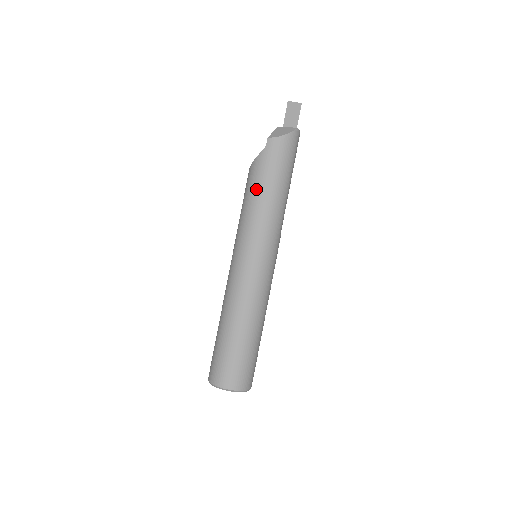
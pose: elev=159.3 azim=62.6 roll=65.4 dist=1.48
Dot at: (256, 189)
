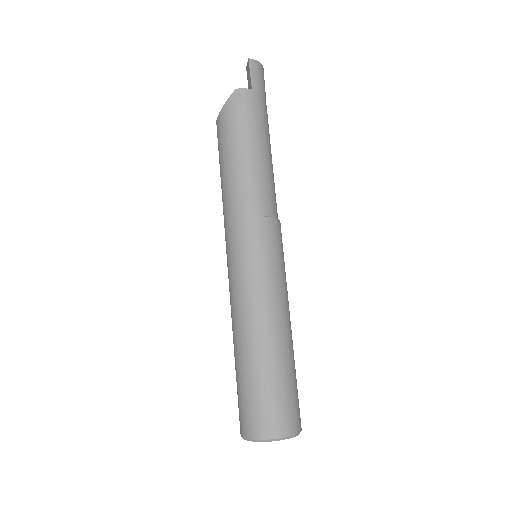
Dot at: (221, 182)
